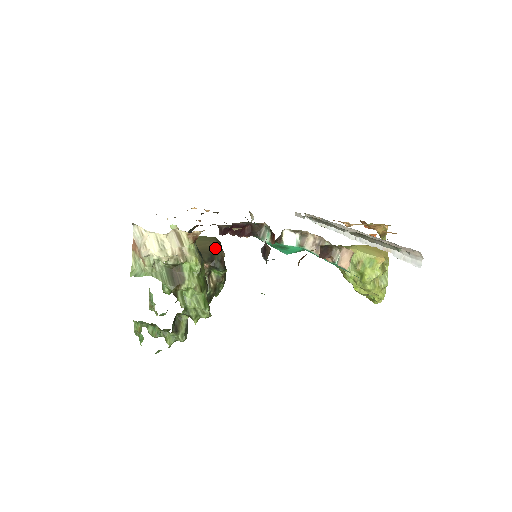
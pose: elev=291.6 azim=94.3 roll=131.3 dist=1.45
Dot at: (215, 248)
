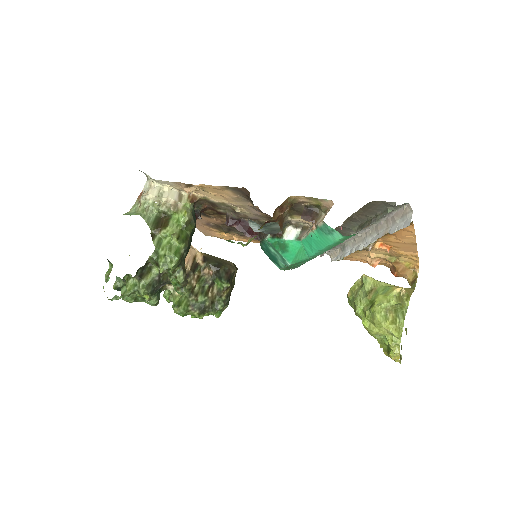
Dot at: (227, 263)
